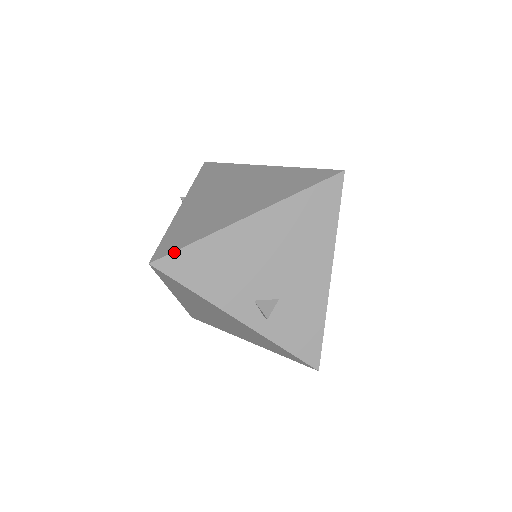
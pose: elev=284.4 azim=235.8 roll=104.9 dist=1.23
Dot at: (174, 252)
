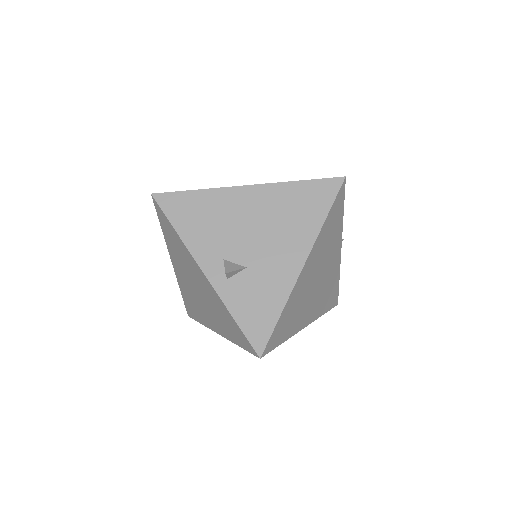
Dot at: (174, 192)
